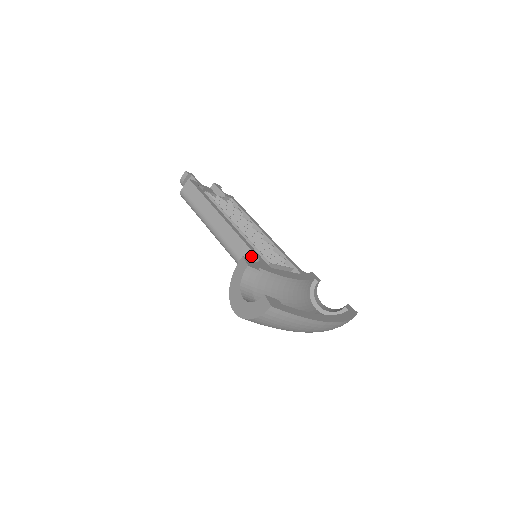
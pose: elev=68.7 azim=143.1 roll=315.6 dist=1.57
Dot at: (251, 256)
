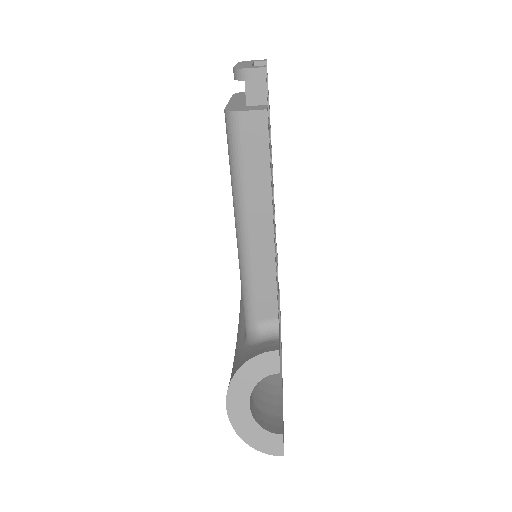
Dot at: (272, 310)
